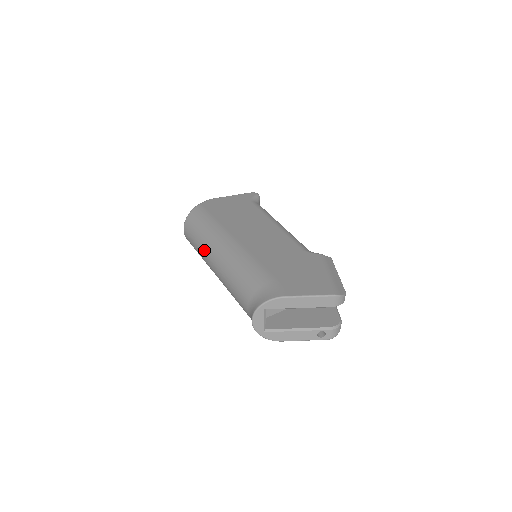
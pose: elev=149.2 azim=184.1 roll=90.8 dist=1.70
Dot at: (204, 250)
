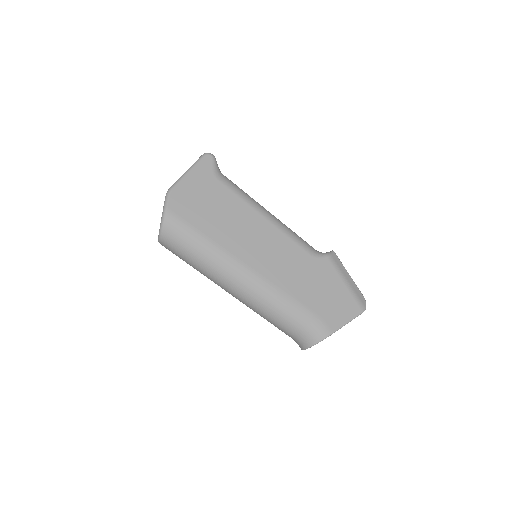
Dot at: (211, 277)
